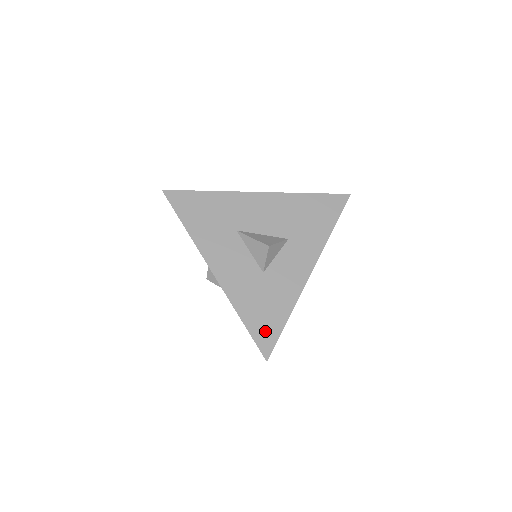
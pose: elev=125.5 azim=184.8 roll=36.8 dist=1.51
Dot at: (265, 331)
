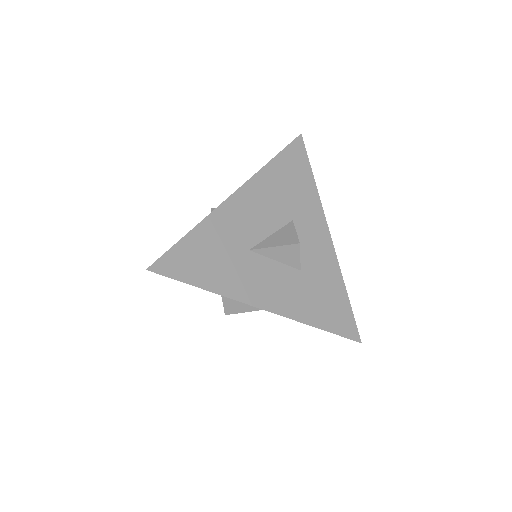
Dot at: (341, 320)
